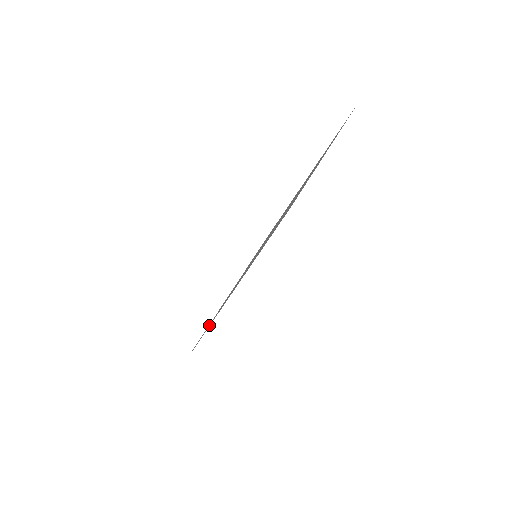
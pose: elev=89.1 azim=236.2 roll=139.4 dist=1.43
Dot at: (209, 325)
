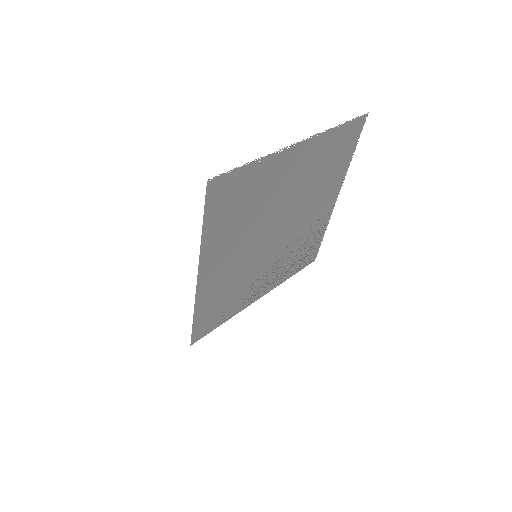
Dot at: (201, 314)
